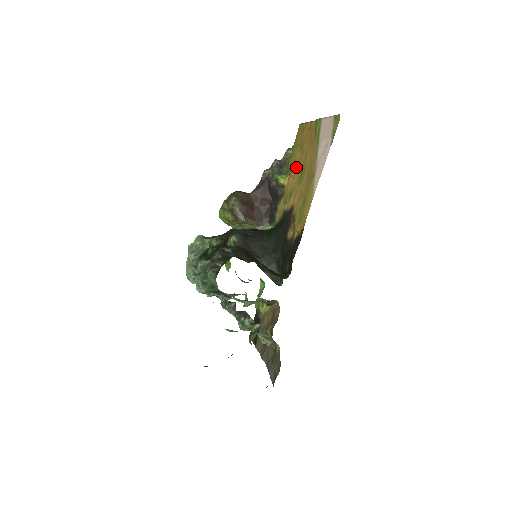
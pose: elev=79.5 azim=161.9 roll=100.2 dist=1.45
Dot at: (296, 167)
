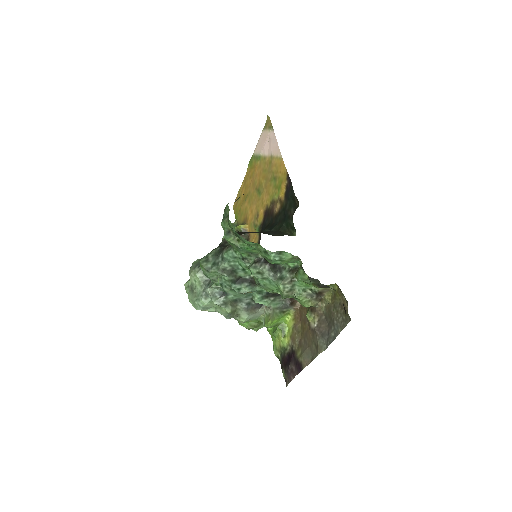
Dot at: (249, 206)
